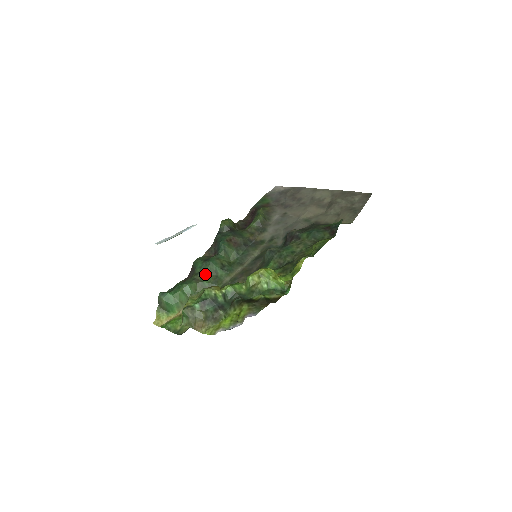
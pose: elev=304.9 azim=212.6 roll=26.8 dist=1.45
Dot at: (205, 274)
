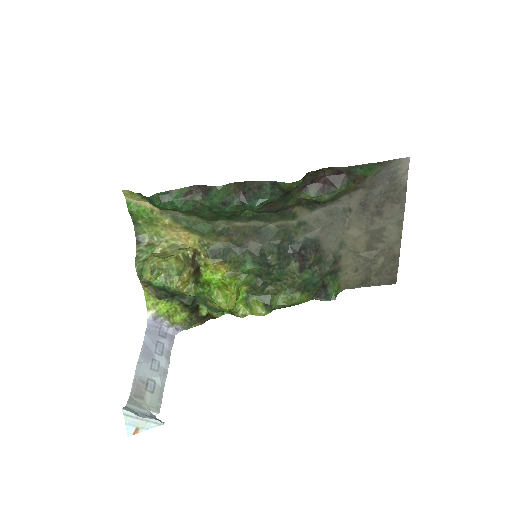
Dot at: (209, 211)
